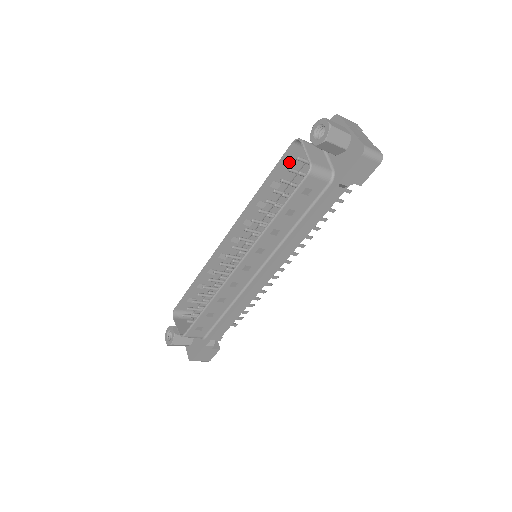
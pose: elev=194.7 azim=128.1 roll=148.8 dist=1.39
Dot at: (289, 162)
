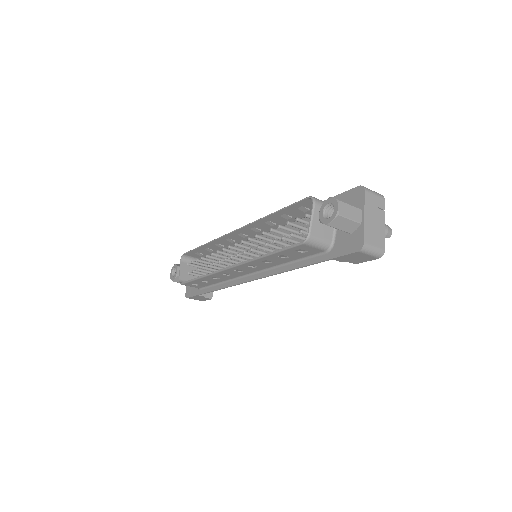
Dot at: (302, 207)
